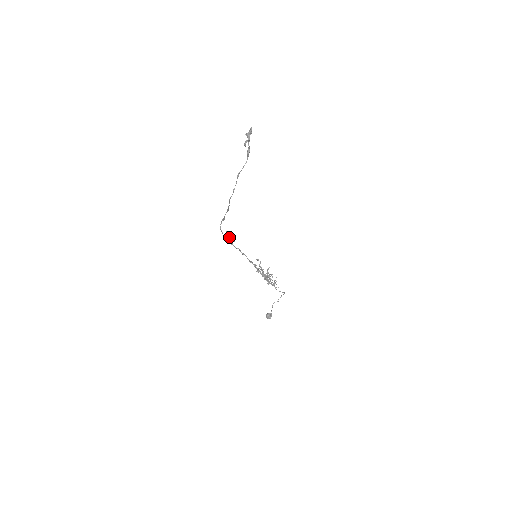
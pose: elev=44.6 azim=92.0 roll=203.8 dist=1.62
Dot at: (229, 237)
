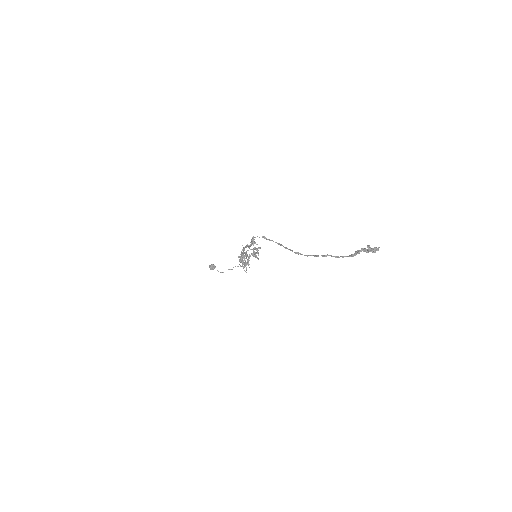
Dot at: (255, 248)
